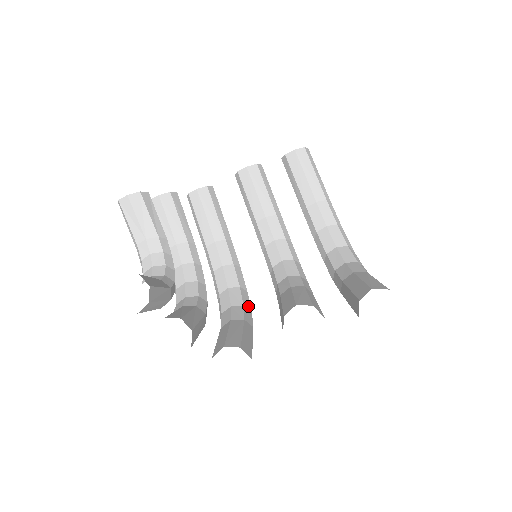
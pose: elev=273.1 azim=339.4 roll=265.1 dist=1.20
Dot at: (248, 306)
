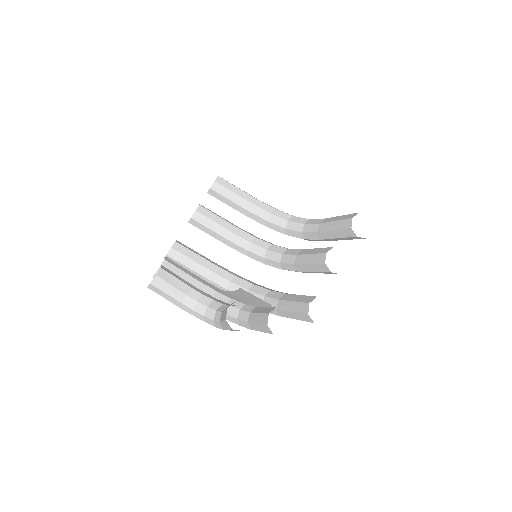
Dot at: occluded
